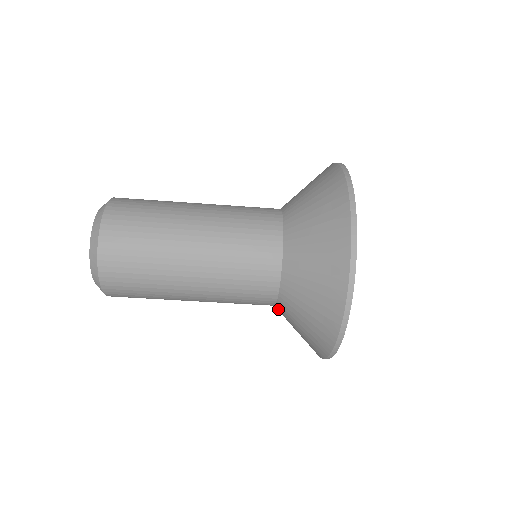
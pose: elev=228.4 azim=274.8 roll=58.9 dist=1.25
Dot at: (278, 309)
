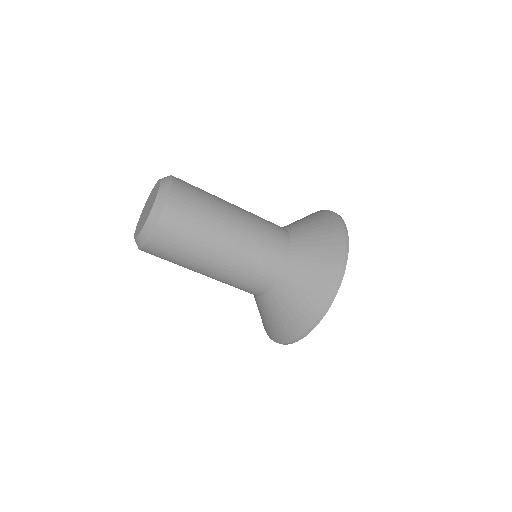
Dot at: (260, 299)
